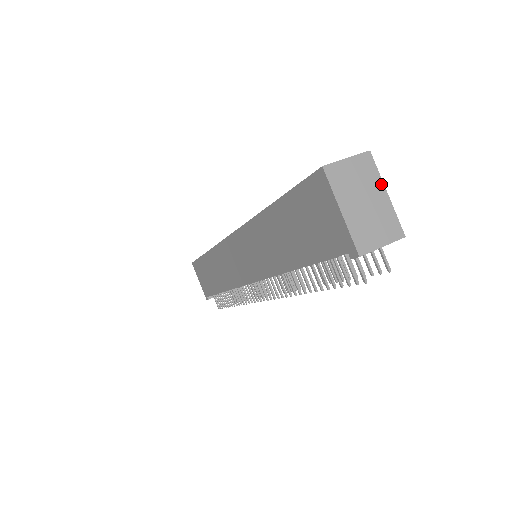
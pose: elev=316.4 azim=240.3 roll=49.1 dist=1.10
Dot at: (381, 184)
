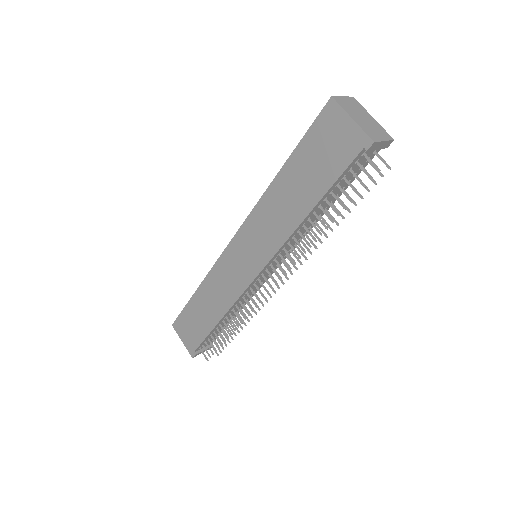
Dot at: (367, 113)
